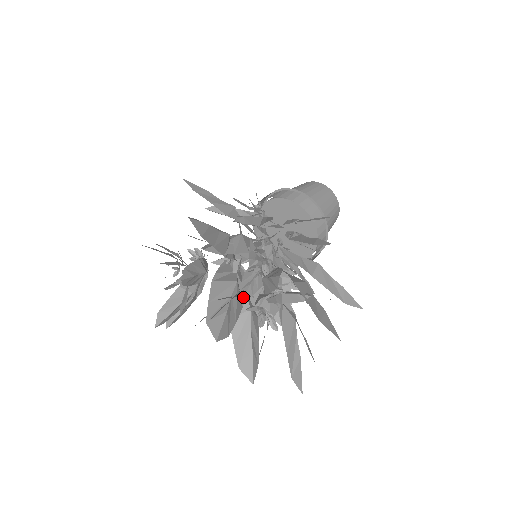
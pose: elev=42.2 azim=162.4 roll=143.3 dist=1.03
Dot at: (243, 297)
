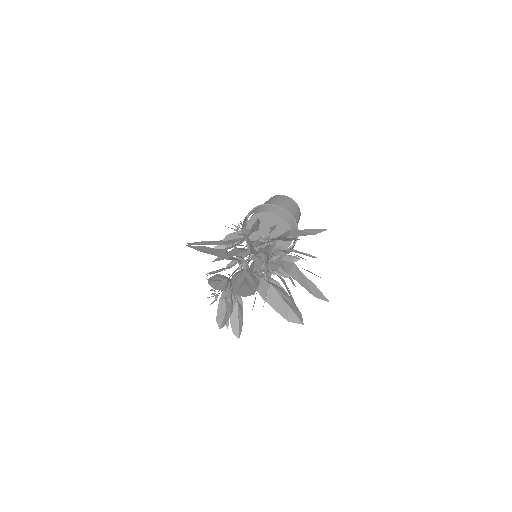
Dot at: (258, 278)
